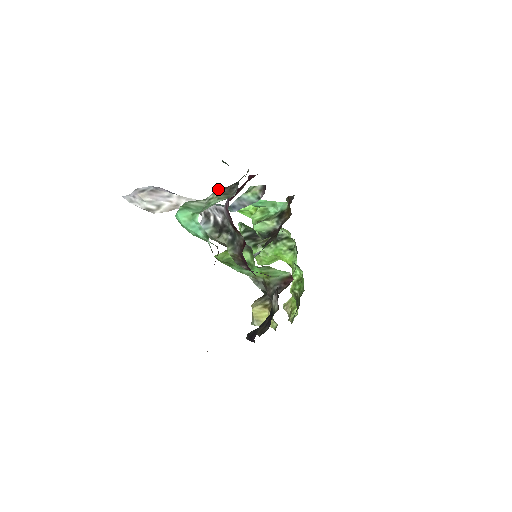
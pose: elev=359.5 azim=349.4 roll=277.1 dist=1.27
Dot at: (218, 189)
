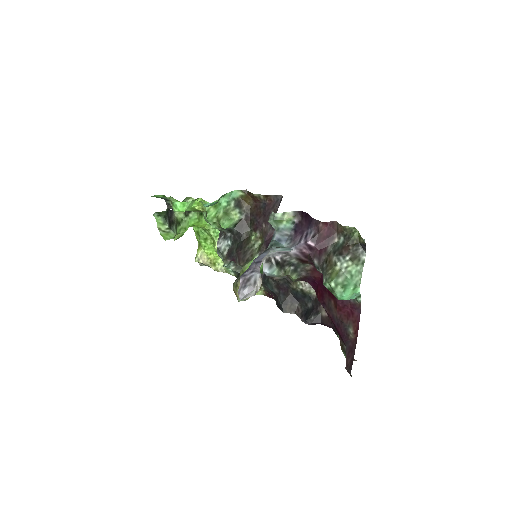
Dot at: (347, 256)
